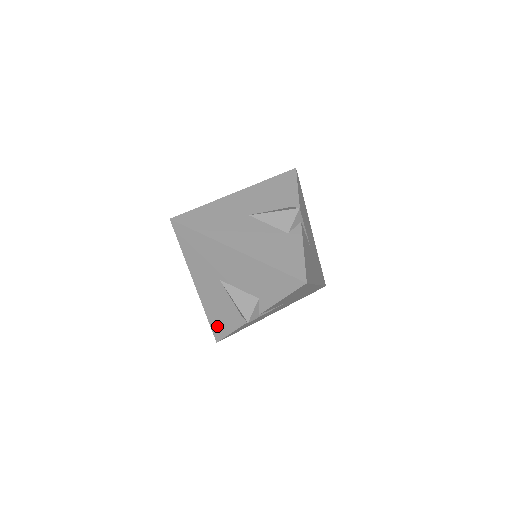
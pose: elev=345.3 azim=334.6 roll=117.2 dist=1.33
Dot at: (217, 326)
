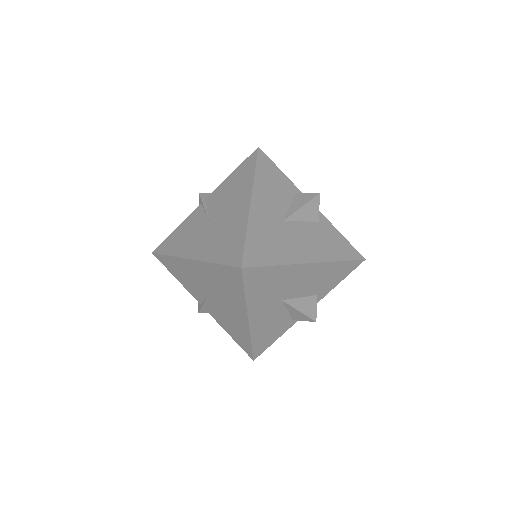
Dot at: (261, 345)
